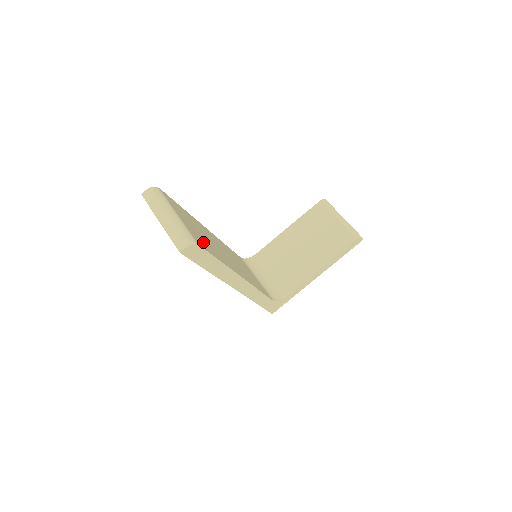
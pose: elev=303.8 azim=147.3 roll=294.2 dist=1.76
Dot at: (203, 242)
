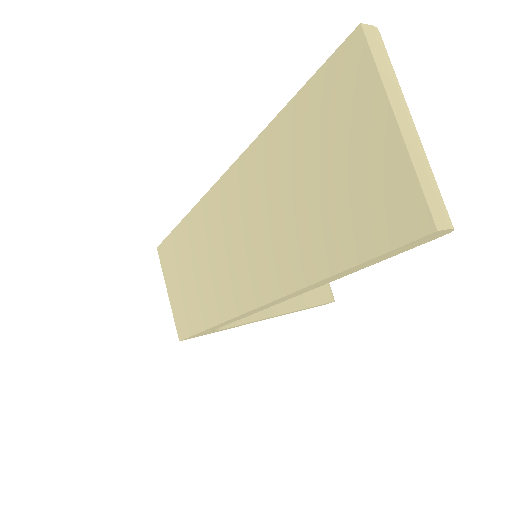
Dot at: occluded
